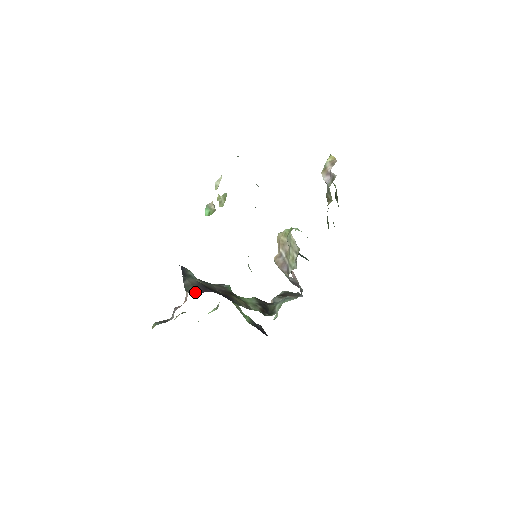
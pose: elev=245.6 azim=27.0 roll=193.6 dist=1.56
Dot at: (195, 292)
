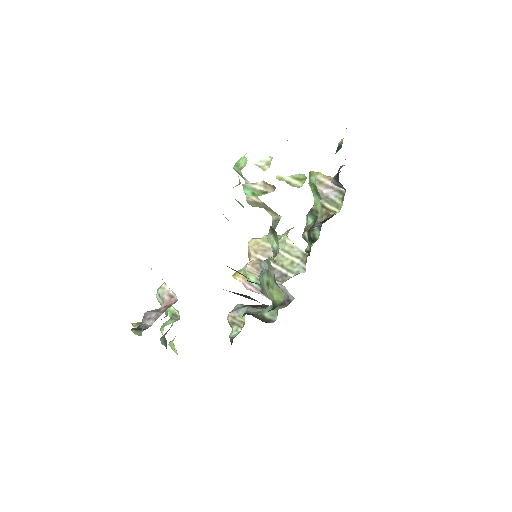
Dot at: occluded
